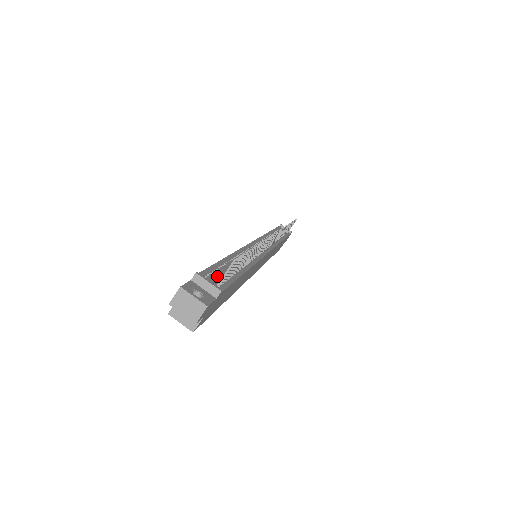
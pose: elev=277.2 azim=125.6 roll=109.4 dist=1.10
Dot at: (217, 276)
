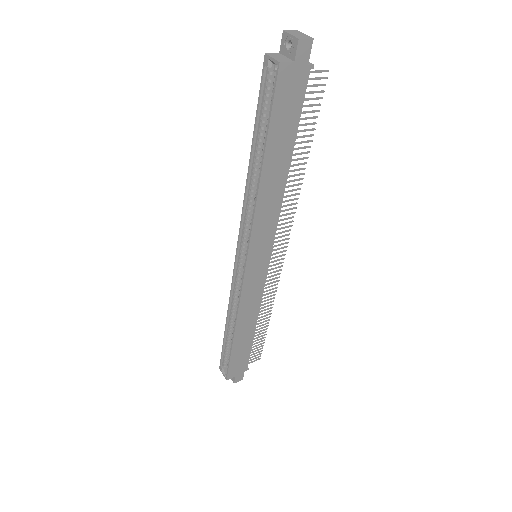
Dot at: occluded
